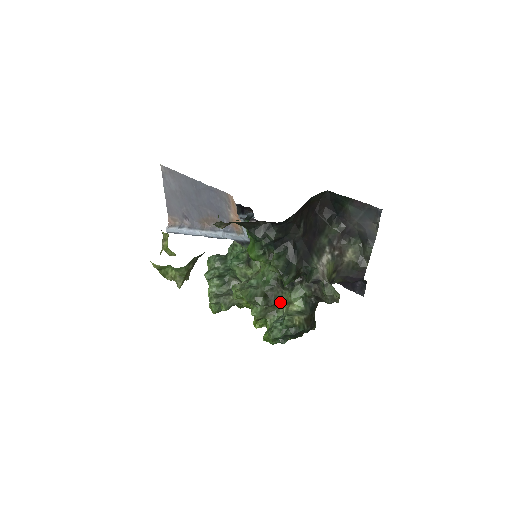
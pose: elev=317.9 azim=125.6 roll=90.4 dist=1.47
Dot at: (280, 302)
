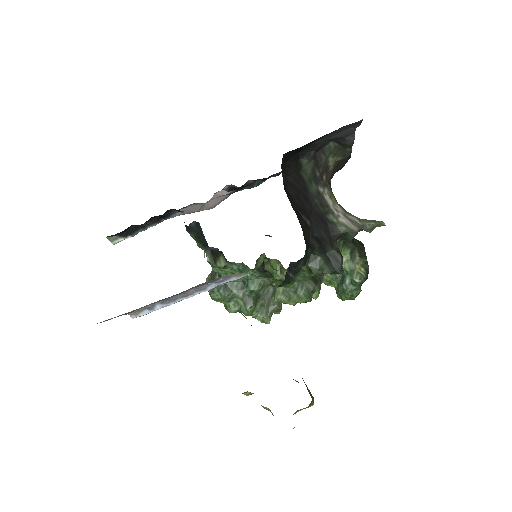
Dot at: occluded
